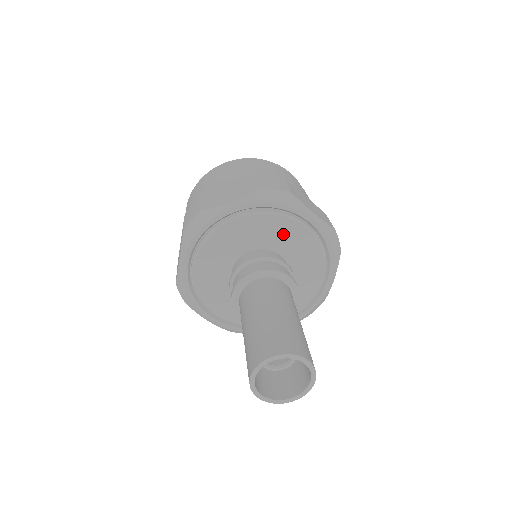
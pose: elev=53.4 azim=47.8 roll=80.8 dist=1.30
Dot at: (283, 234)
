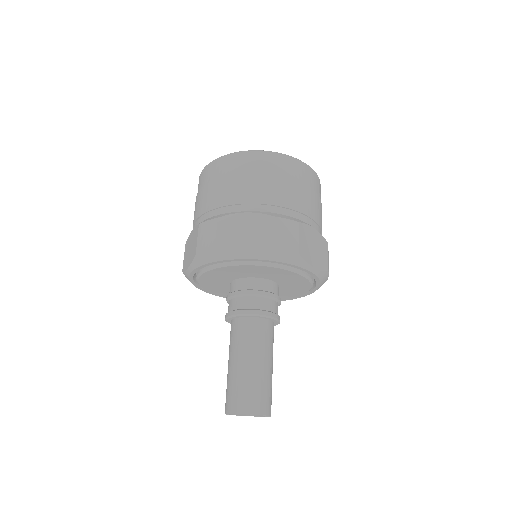
Dot at: (237, 271)
